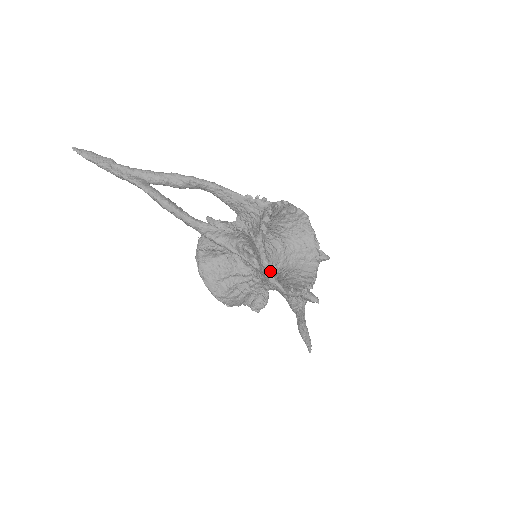
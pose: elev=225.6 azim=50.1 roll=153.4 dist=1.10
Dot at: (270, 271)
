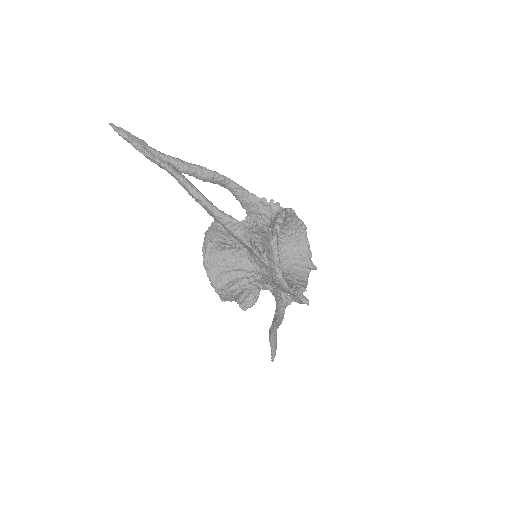
Dot at: occluded
